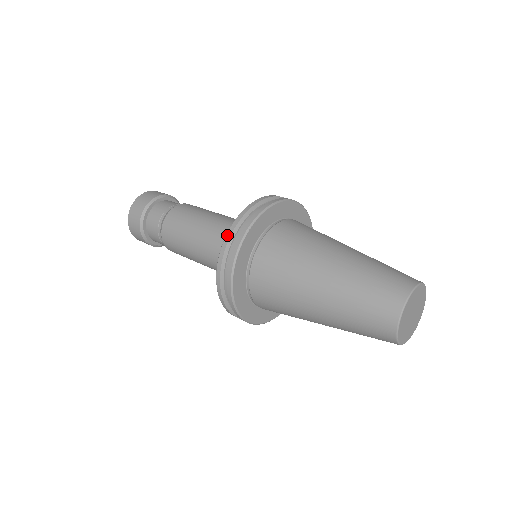
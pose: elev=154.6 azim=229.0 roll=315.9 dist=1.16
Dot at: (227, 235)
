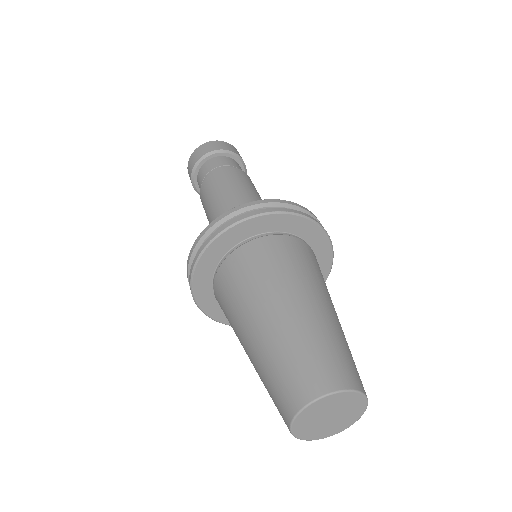
Dot at: (208, 226)
